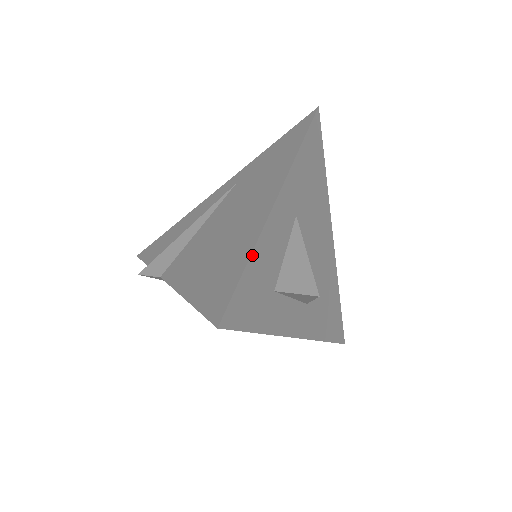
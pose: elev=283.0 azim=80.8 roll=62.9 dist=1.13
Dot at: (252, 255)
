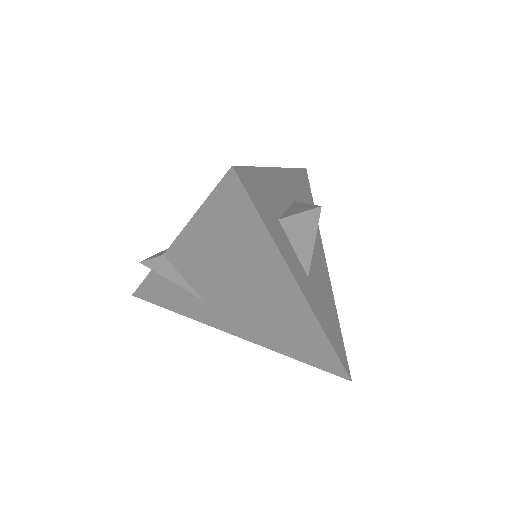
Dot at: (260, 169)
